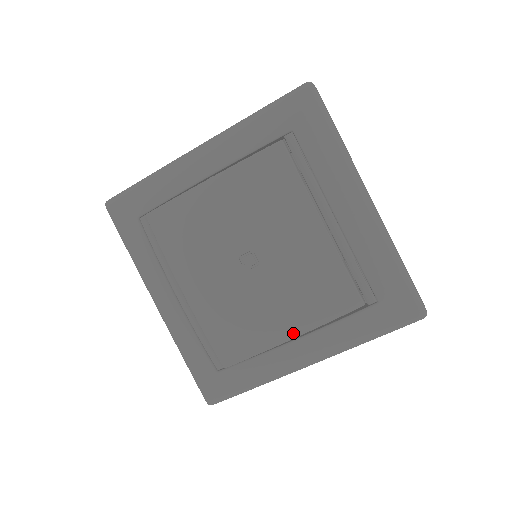
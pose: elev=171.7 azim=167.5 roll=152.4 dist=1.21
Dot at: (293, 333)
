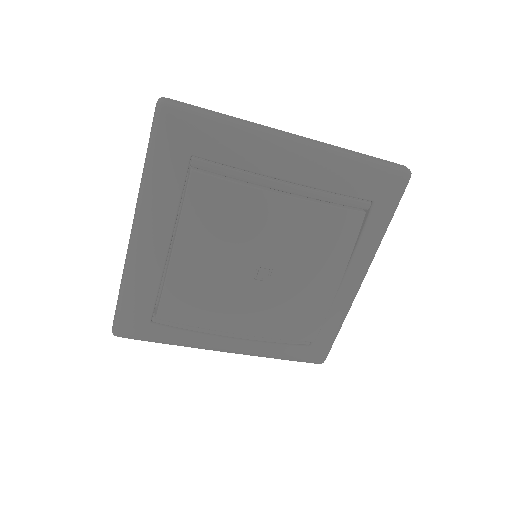
Dot at: (338, 280)
